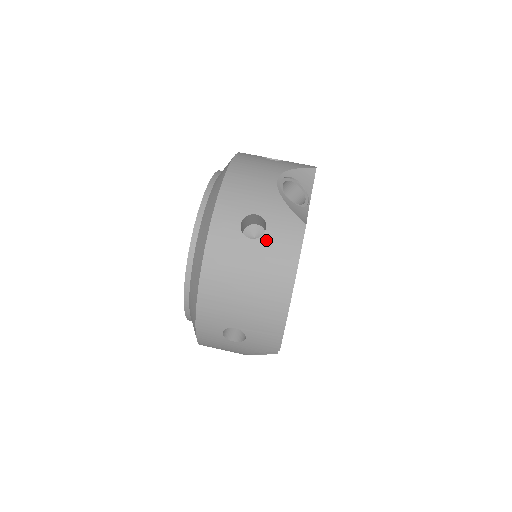
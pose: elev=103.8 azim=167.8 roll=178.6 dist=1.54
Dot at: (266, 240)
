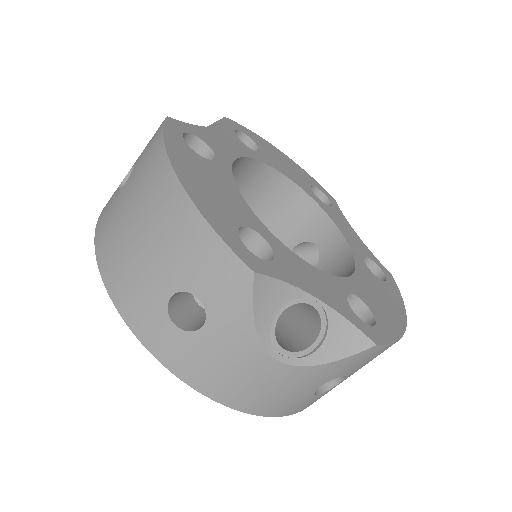
Dot at: (135, 168)
